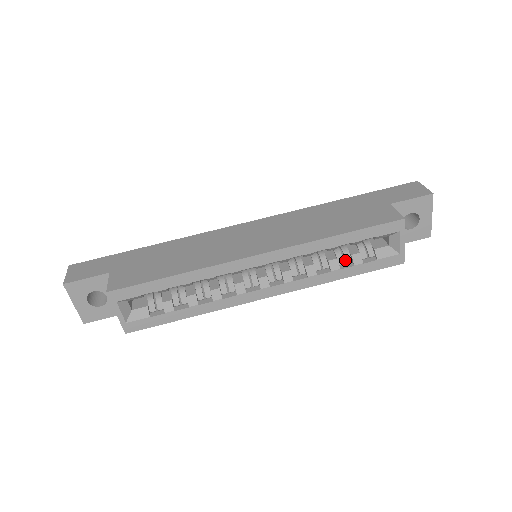
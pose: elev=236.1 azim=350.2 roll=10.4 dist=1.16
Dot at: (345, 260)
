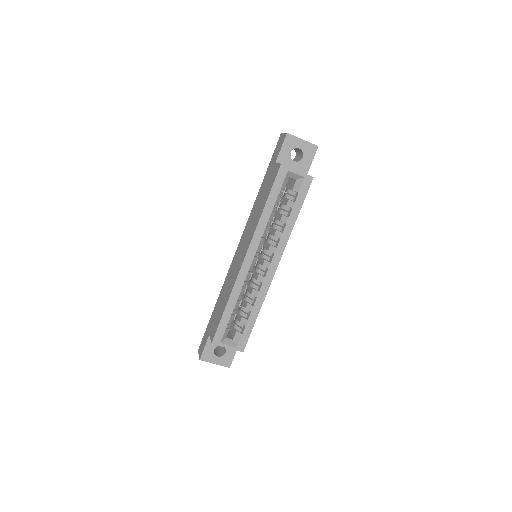
Dot at: occluded
